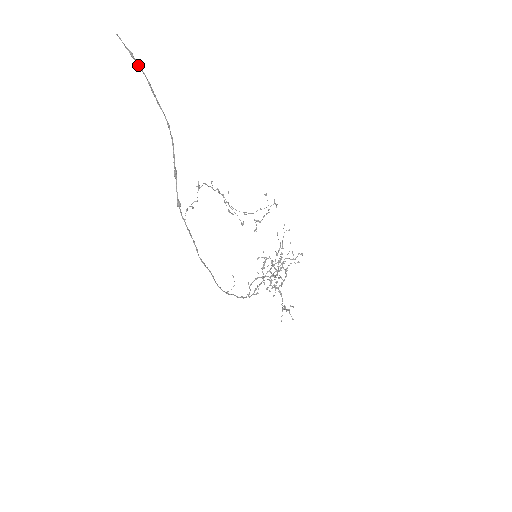
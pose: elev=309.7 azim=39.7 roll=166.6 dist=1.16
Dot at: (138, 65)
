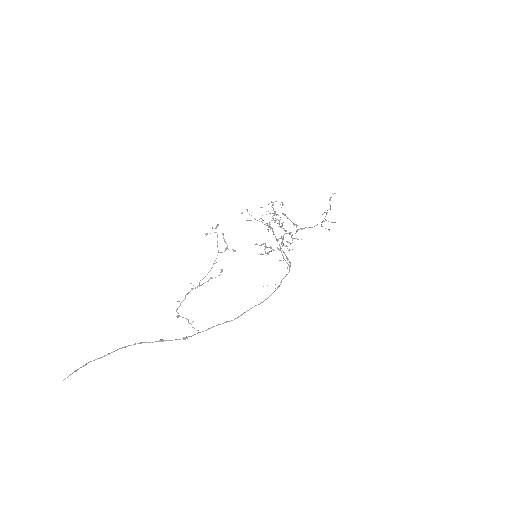
Dot at: occluded
